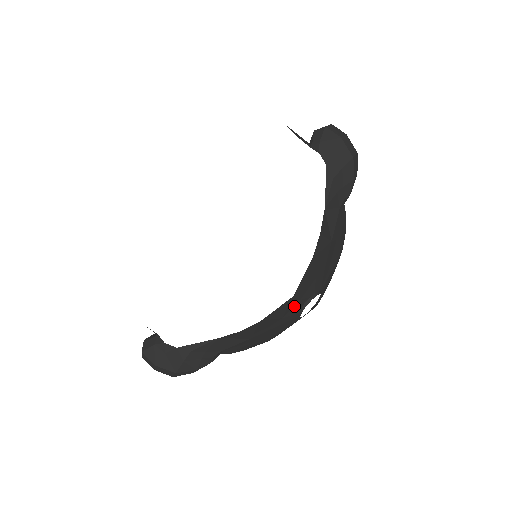
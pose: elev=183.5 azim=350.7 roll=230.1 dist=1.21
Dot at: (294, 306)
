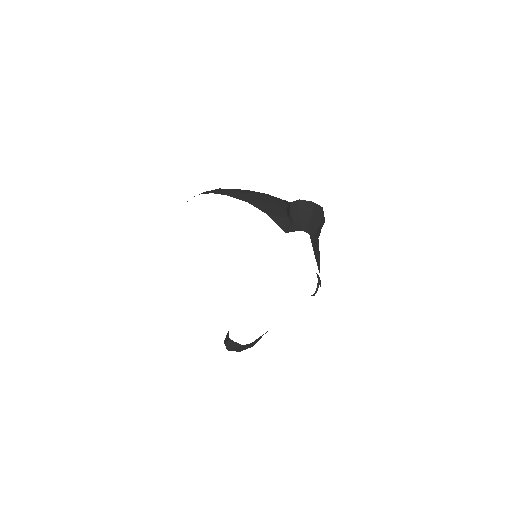
Dot at: occluded
